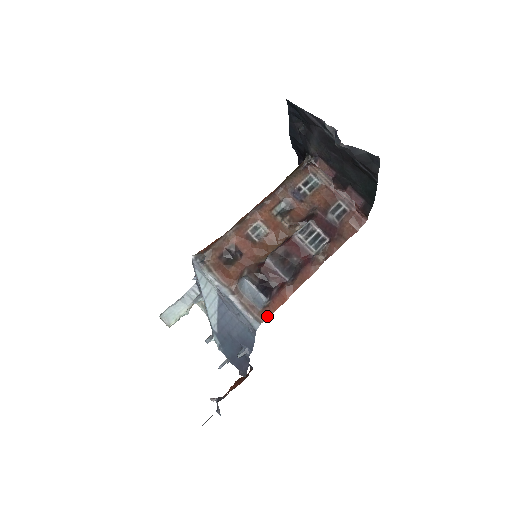
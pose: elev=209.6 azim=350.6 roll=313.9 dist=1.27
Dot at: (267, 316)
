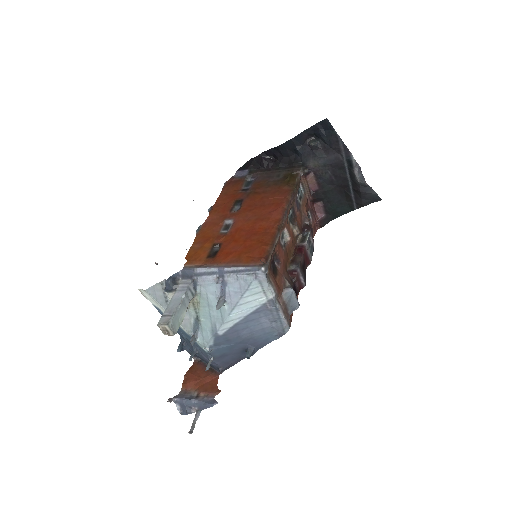
Dot at: (291, 320)
